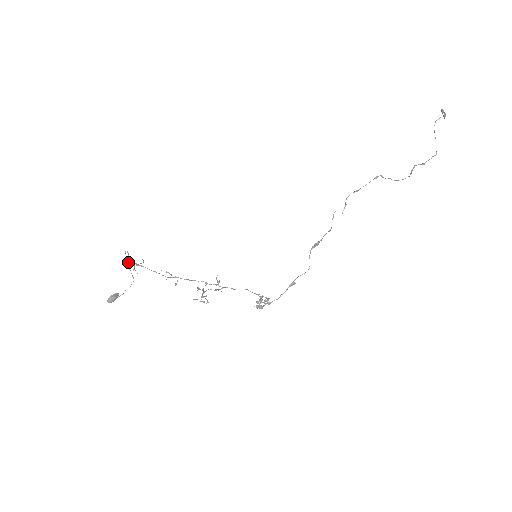
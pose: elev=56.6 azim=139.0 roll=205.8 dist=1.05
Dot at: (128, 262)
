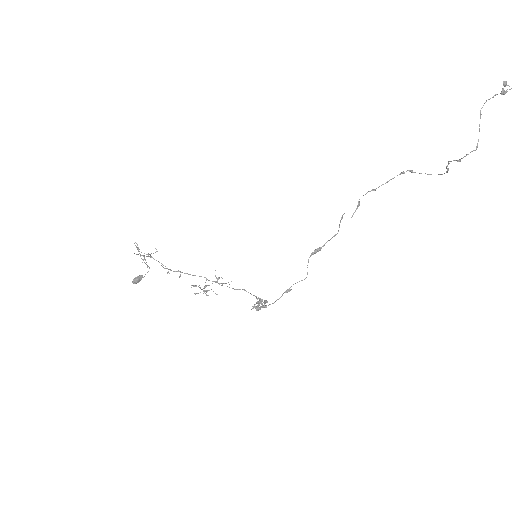
Dot at: occluded
